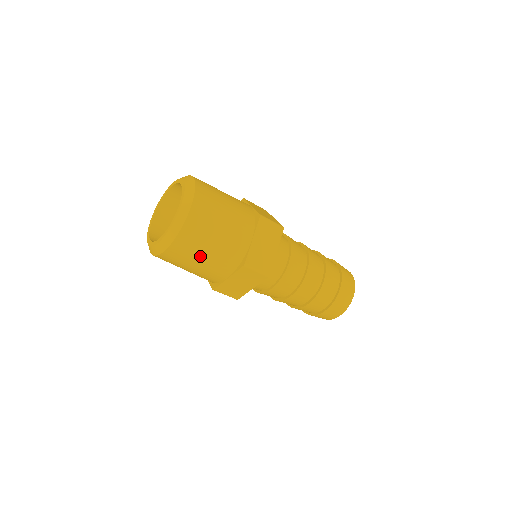
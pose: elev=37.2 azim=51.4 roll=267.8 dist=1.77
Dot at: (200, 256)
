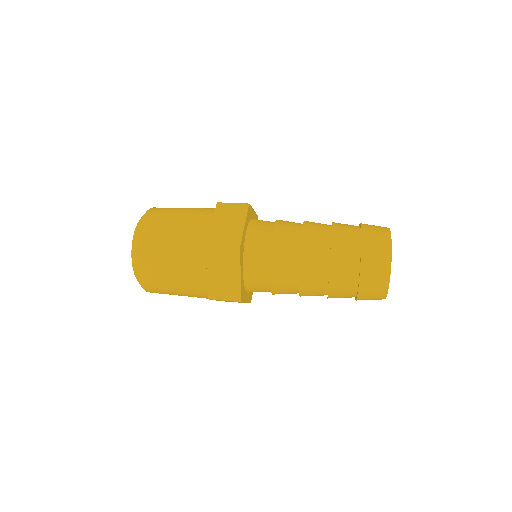
Dot at: (175, 294)
